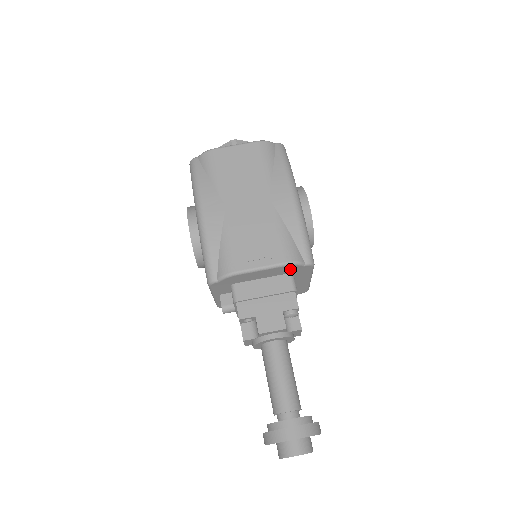
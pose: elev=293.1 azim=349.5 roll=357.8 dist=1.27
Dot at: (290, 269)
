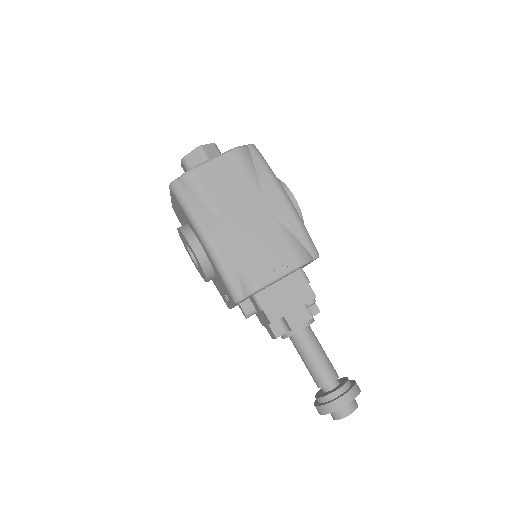
Dot at: occluded
